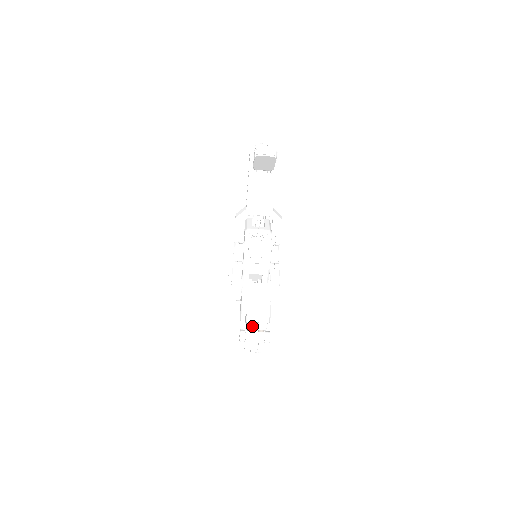
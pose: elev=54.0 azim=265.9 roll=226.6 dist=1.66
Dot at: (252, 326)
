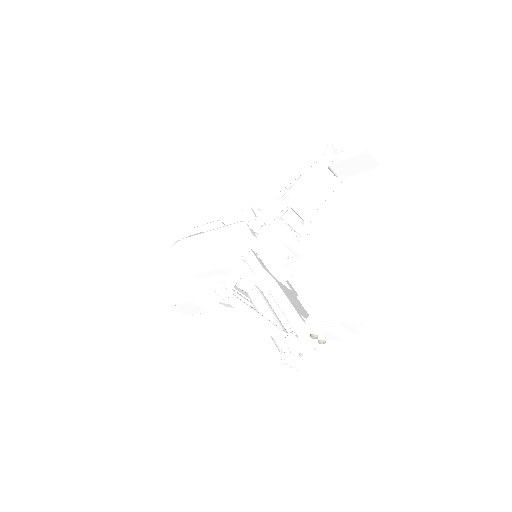
Dot at: (338, 330)
